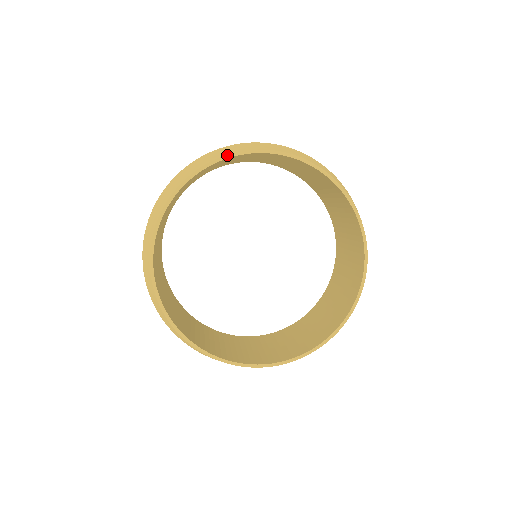
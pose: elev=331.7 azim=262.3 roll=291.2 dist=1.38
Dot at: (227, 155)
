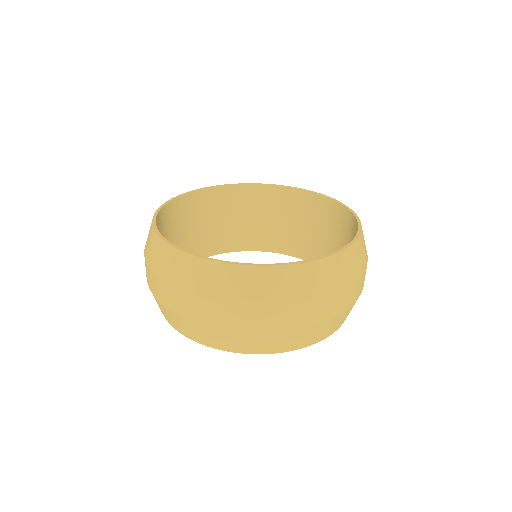
Dot at: (232, 184)
